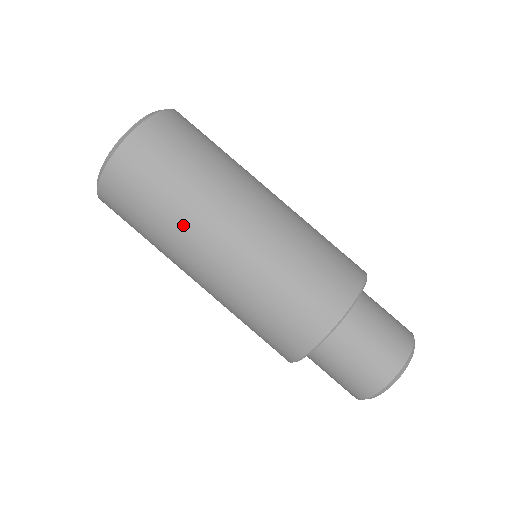
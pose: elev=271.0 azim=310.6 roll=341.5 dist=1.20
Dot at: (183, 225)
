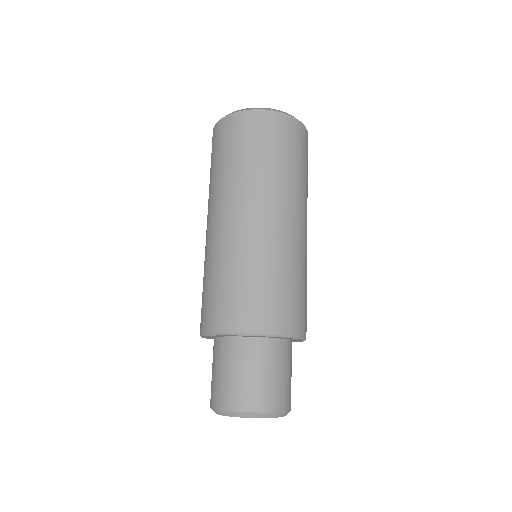
Dot at: (224, 186)
